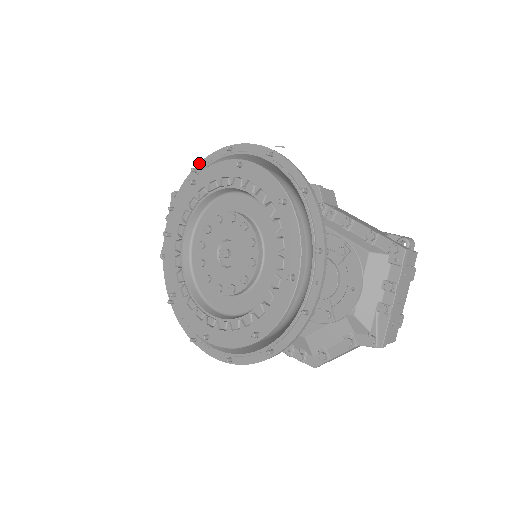
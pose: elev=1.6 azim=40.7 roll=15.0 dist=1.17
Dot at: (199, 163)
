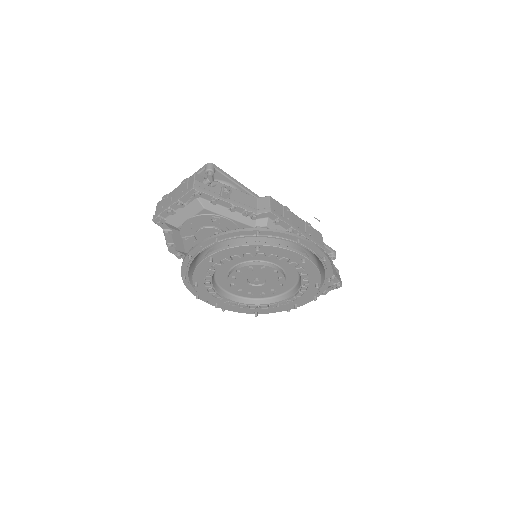
Dot at: (264, 231)
